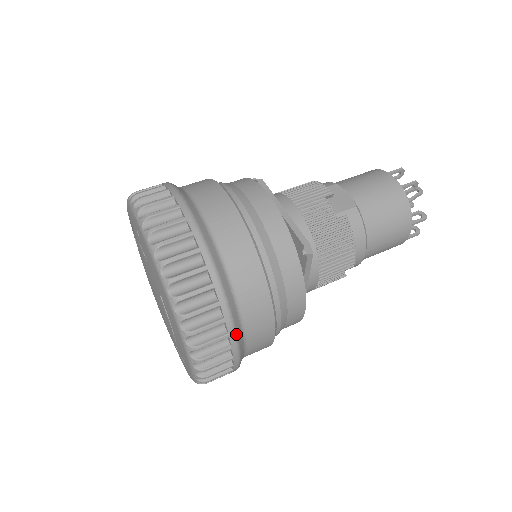
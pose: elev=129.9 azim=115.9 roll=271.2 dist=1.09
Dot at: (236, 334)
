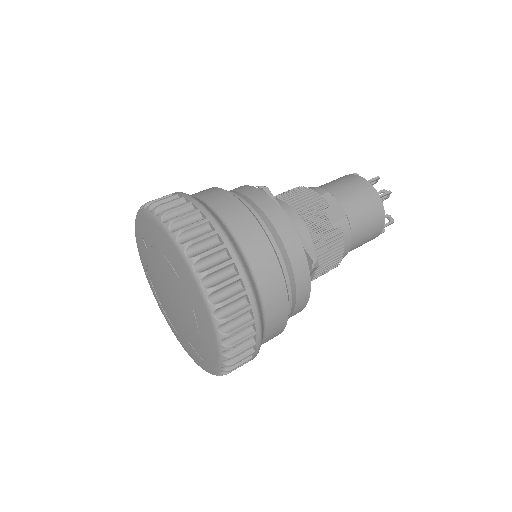
Dot at: (261, 342)
